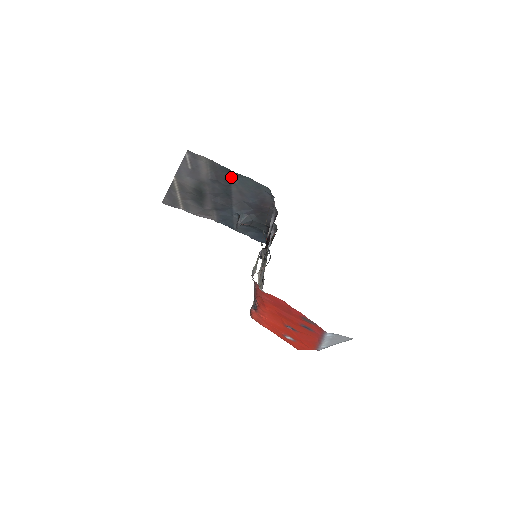
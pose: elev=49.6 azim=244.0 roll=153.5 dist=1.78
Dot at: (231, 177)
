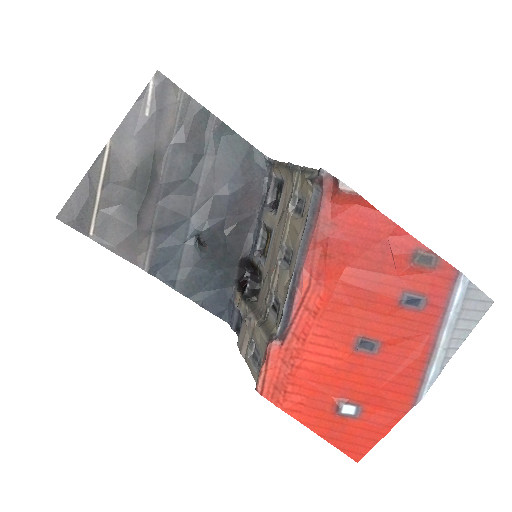
Dot at: (211, 134)
